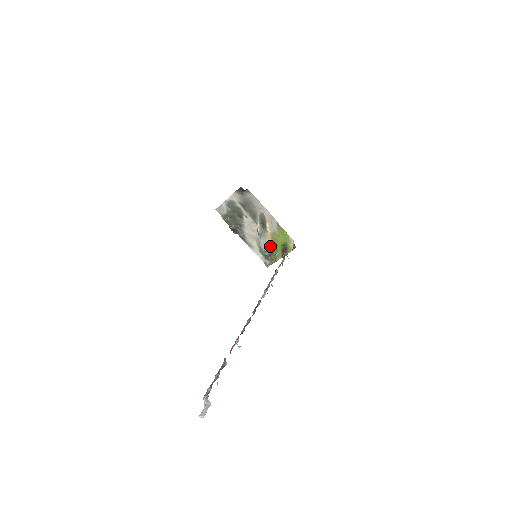
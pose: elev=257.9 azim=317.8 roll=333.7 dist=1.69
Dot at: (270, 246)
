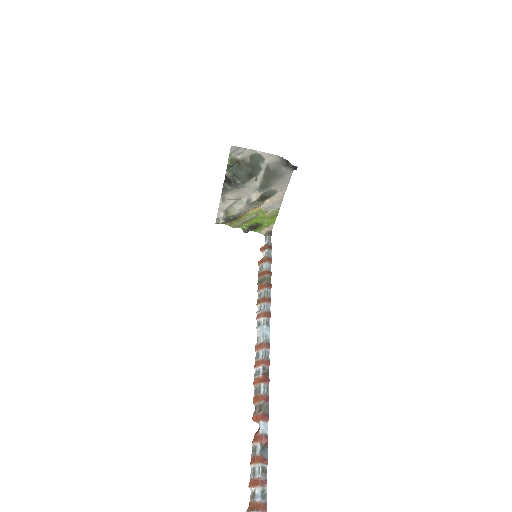
Dot at: (244, 214)
